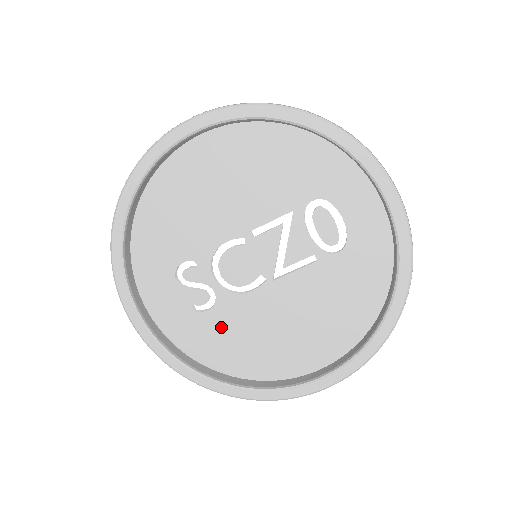
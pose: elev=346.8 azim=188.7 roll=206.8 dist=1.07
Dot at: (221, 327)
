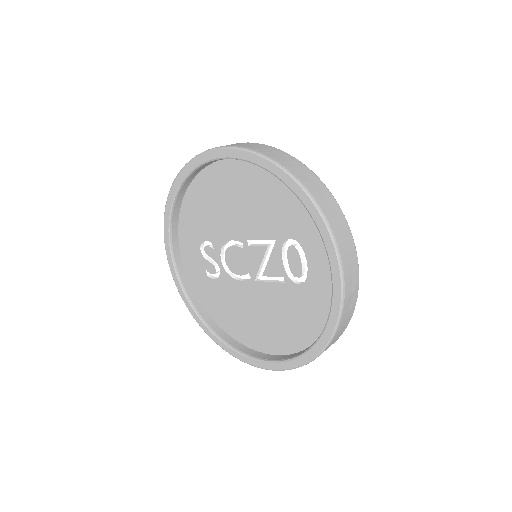
Dot at: (220, 294)
